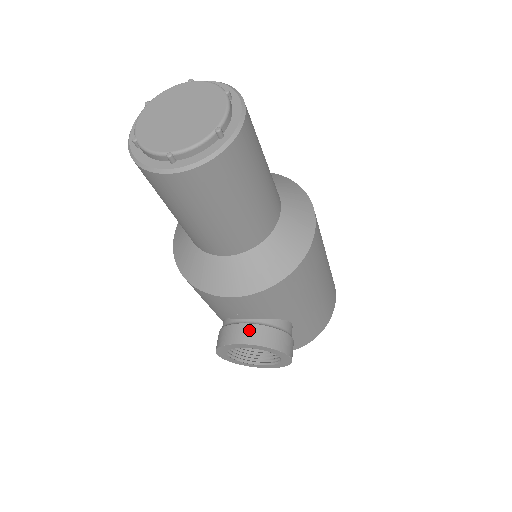
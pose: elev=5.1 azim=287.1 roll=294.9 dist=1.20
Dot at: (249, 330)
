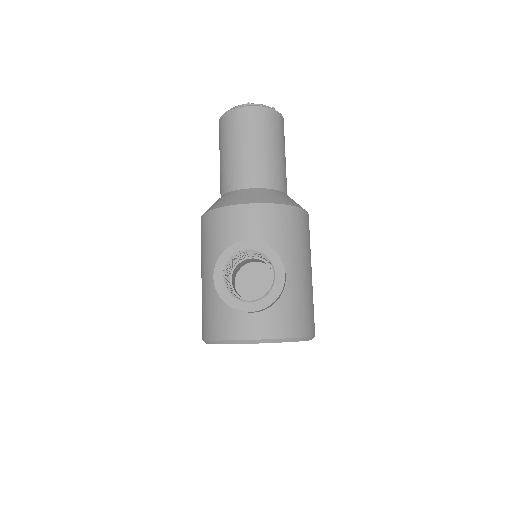
Dot at: occluded
